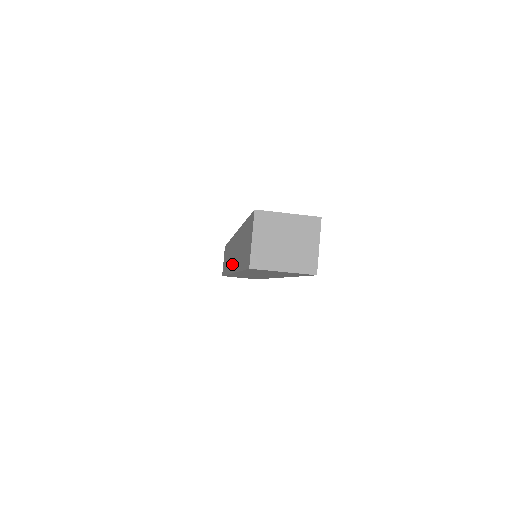
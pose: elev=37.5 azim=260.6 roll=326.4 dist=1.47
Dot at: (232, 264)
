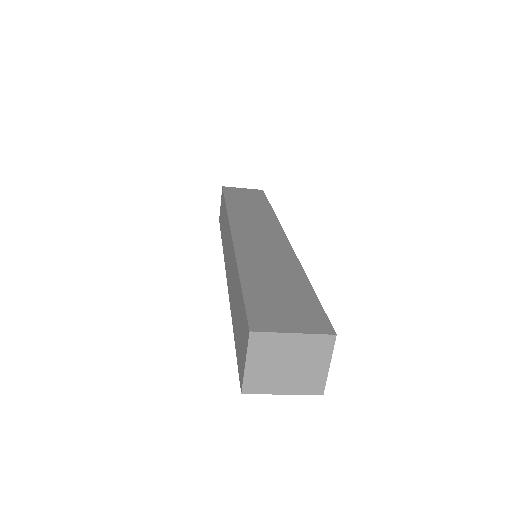
Dot at: (227, 269)
